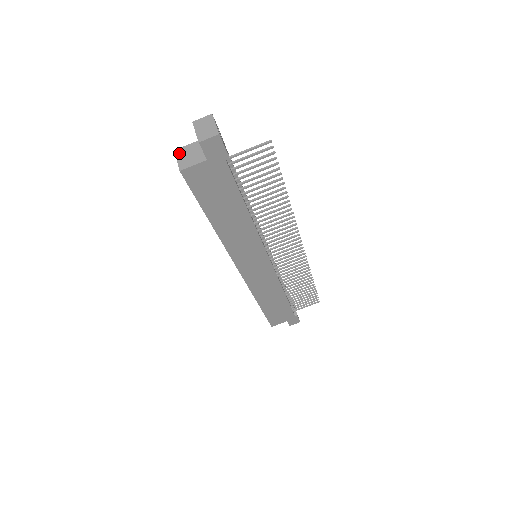
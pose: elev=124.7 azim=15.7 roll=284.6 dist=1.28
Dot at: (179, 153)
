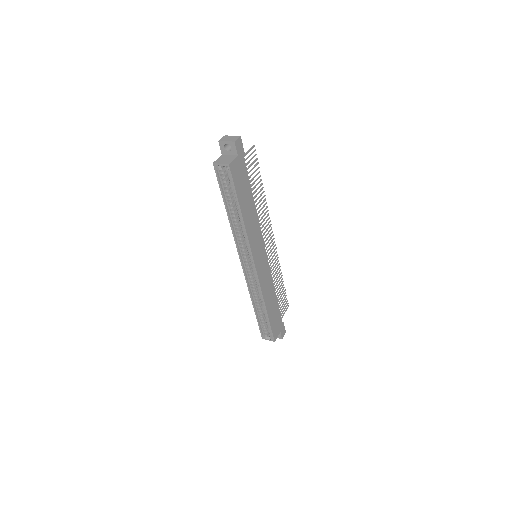
Dot at: (217, 162)
